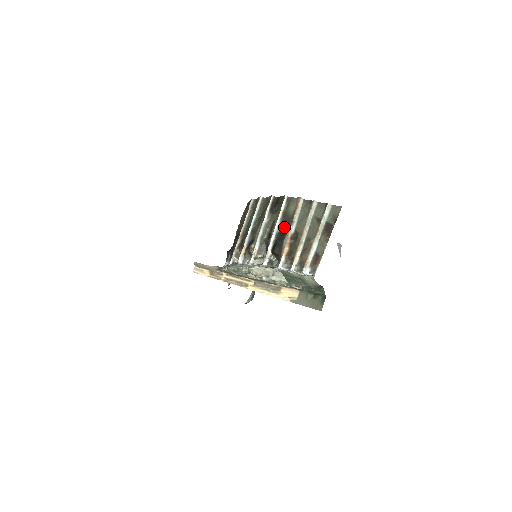
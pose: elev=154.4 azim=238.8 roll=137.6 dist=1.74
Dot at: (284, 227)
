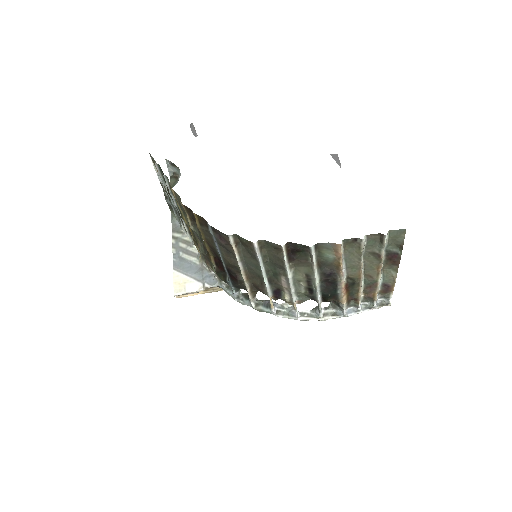
Dot at: (329, 279)
